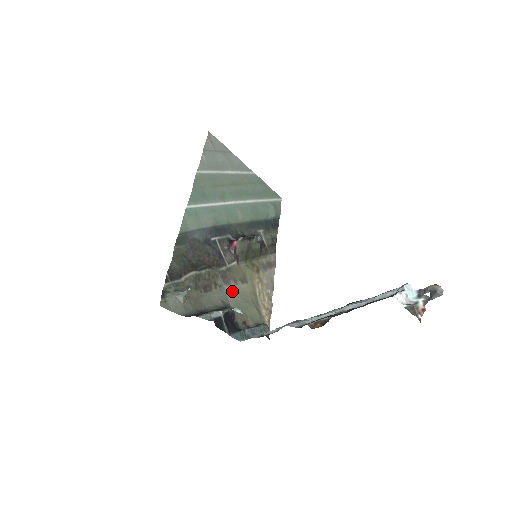
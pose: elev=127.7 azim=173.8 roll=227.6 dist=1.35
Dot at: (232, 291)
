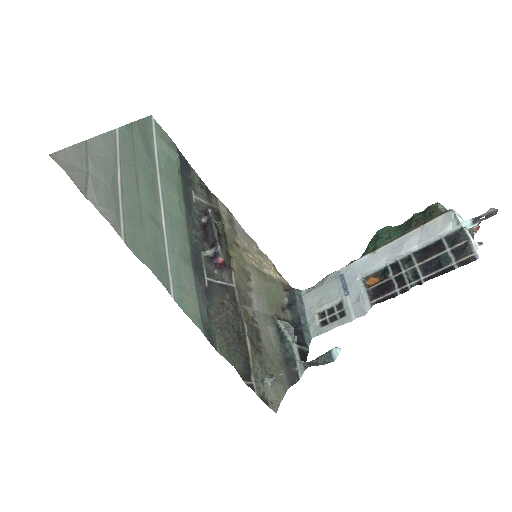
Dot at: (258, 302)
